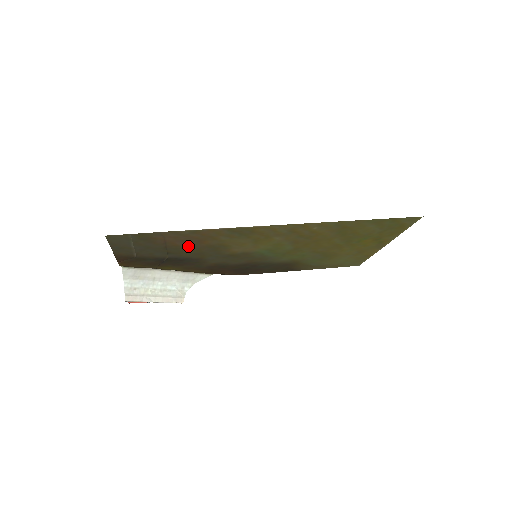
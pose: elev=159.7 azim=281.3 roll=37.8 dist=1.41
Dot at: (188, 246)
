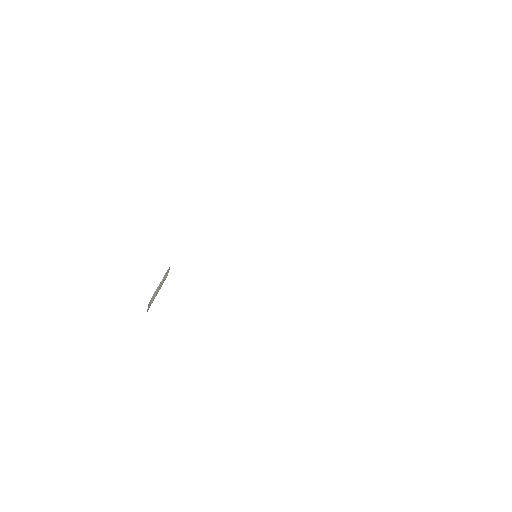
Dot at: occluded
